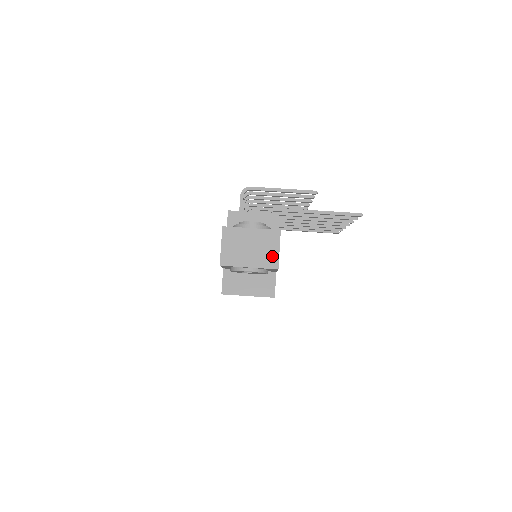
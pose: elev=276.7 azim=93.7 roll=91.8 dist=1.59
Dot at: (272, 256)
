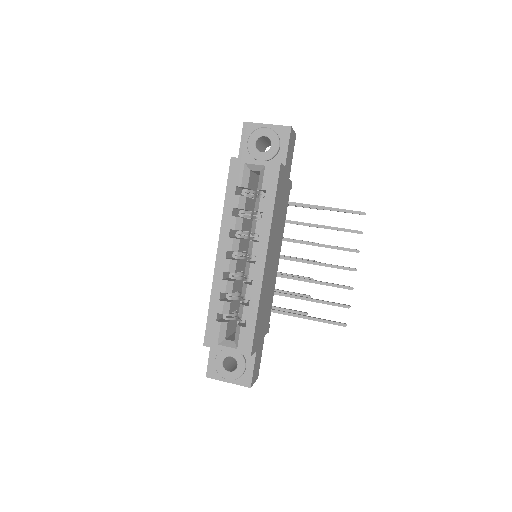
Dot at: occluded
